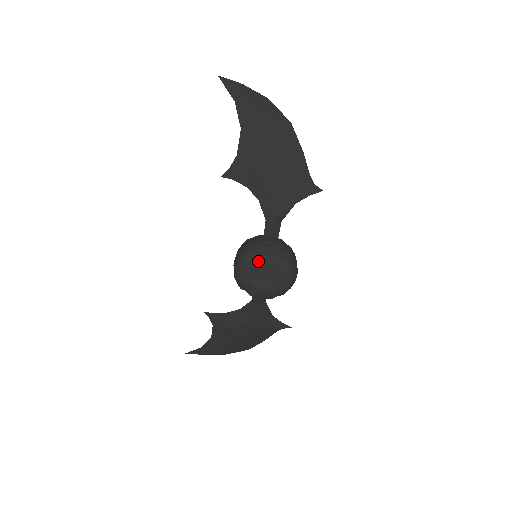
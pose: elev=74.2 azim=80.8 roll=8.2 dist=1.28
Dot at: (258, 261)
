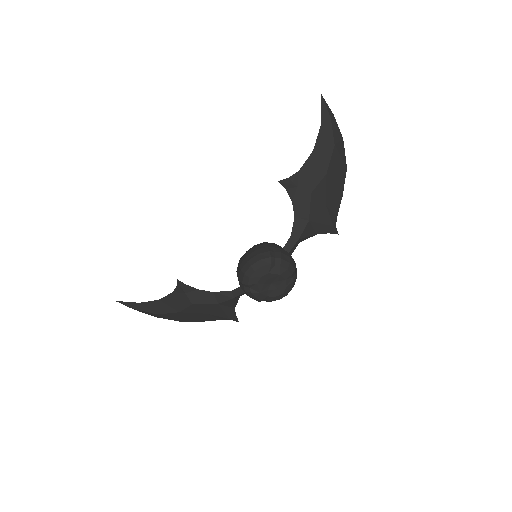
Dot at: (276, 270)
